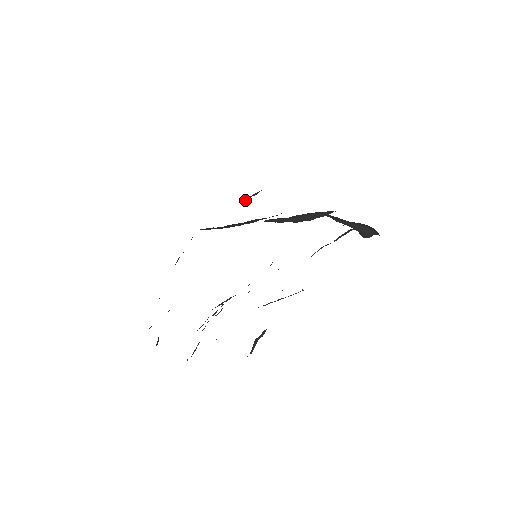
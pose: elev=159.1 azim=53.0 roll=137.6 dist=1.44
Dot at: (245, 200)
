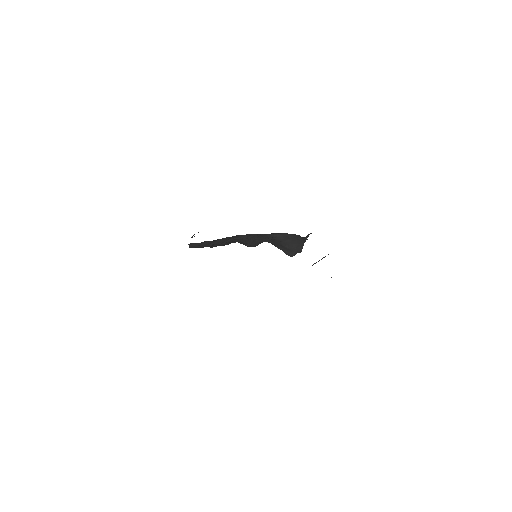
Dot at: occluded
